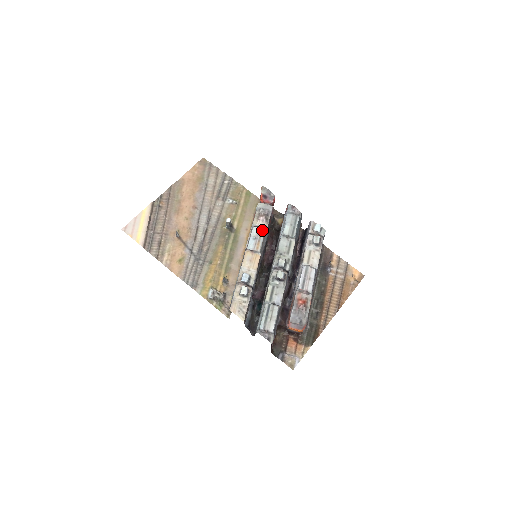
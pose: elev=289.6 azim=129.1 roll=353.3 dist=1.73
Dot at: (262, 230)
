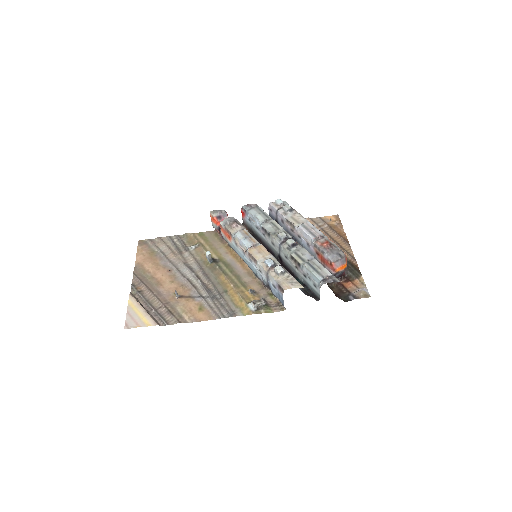
Dot at: (244, 231)
